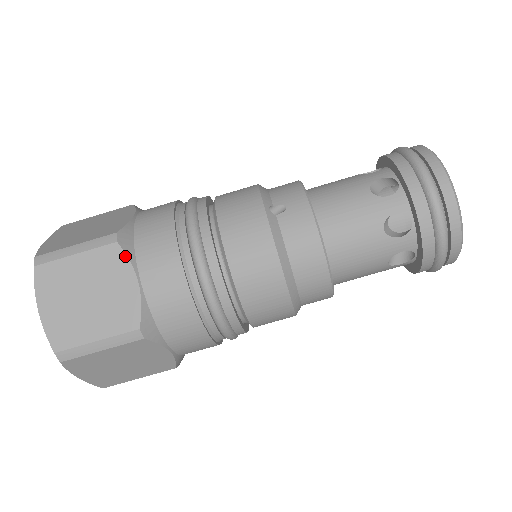
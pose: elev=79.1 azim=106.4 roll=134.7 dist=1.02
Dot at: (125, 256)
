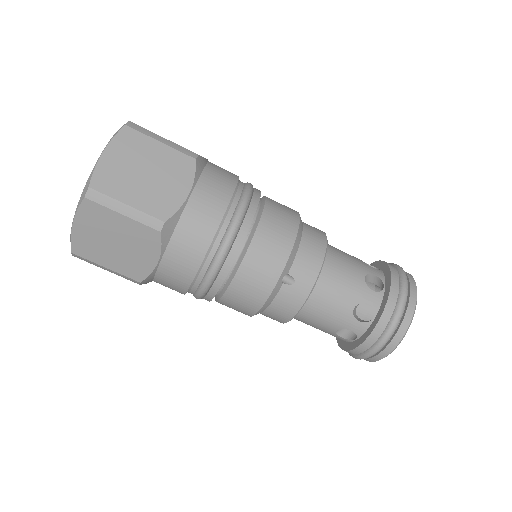
Dot at: (160, 243)
